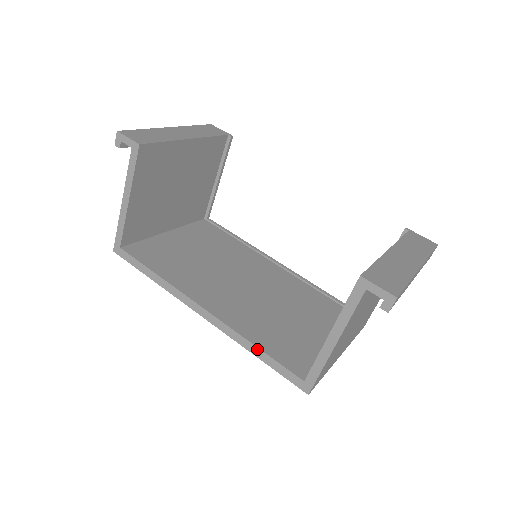
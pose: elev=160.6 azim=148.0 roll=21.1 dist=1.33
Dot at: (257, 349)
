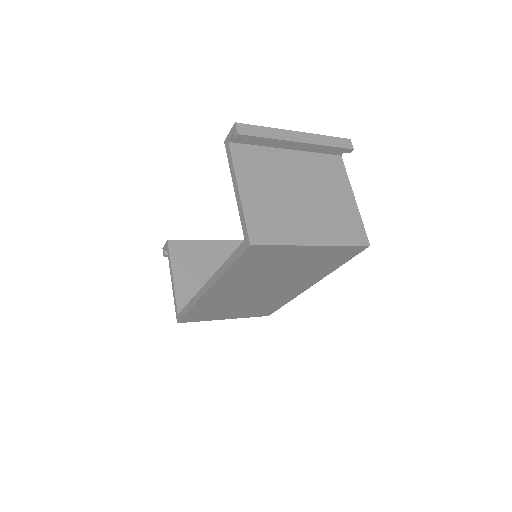
Dot at: (226, 263)
